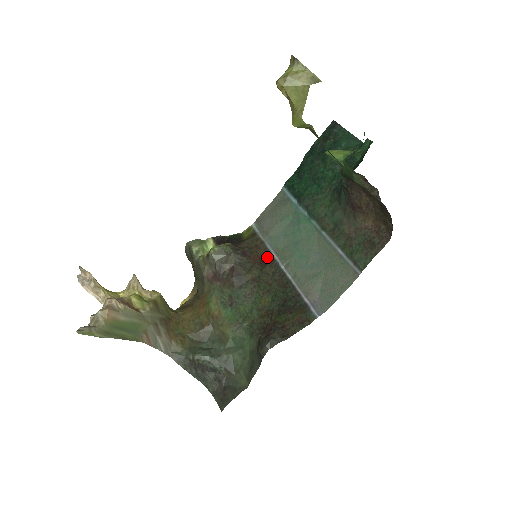
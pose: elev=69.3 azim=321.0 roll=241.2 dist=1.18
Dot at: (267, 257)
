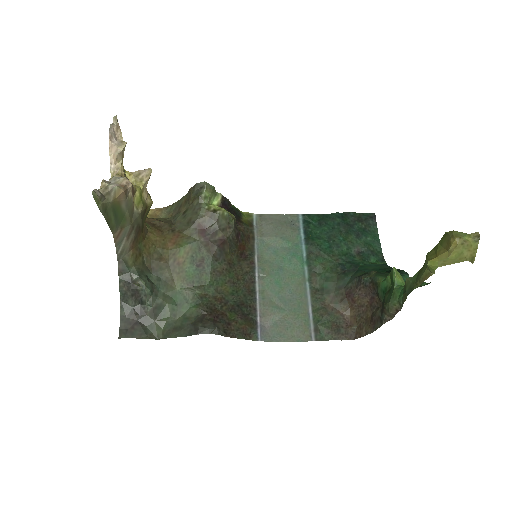
Dot at: (250, 254)
